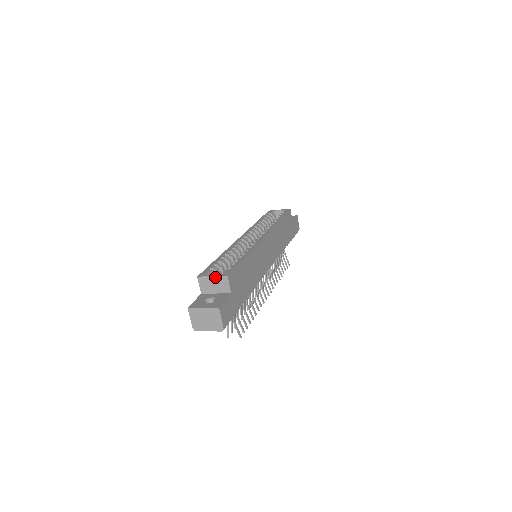
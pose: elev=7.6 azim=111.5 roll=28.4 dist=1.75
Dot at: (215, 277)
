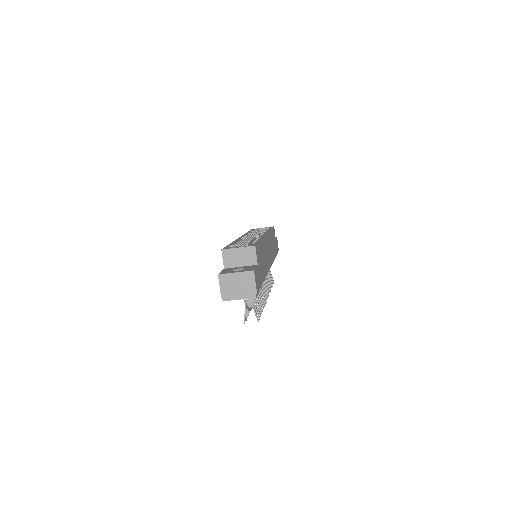
Dot at: (241, 248)
